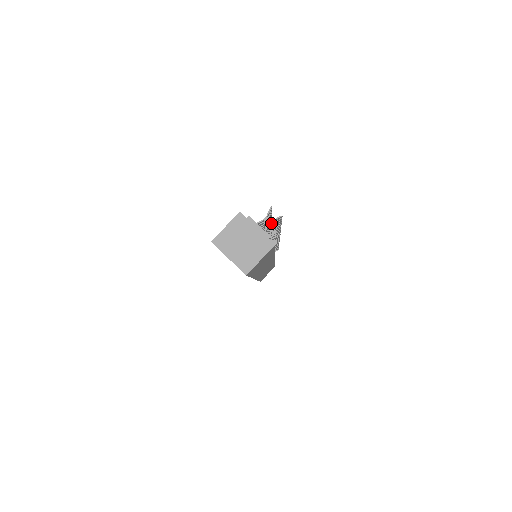
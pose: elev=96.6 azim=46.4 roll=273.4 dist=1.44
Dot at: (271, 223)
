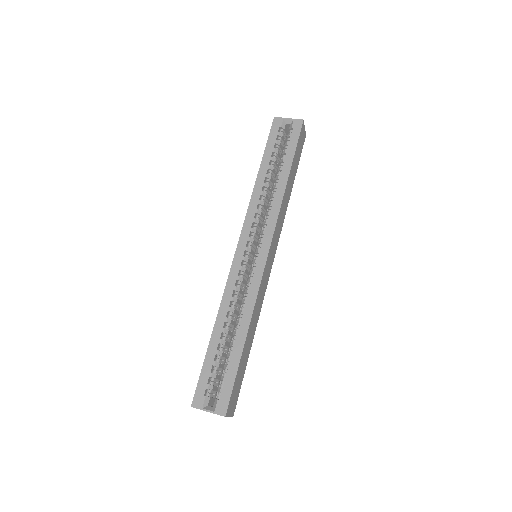
Dot at: occluded
